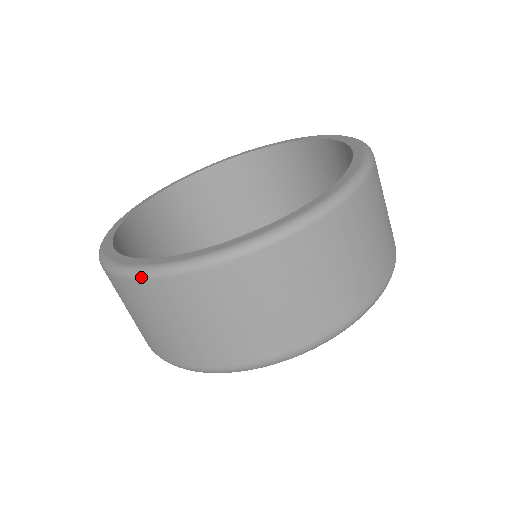
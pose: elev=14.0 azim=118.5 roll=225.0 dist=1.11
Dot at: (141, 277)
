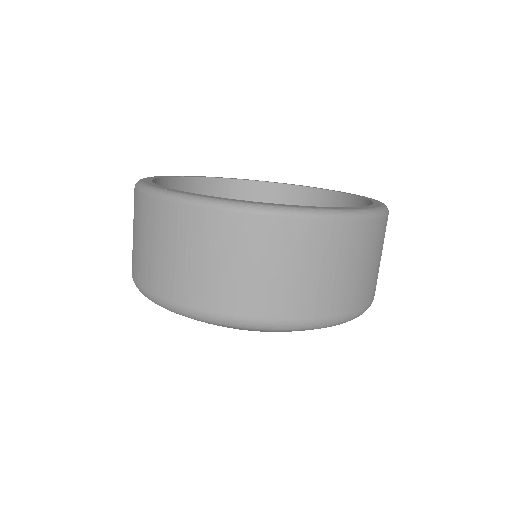
Dot at: (176, 200)
